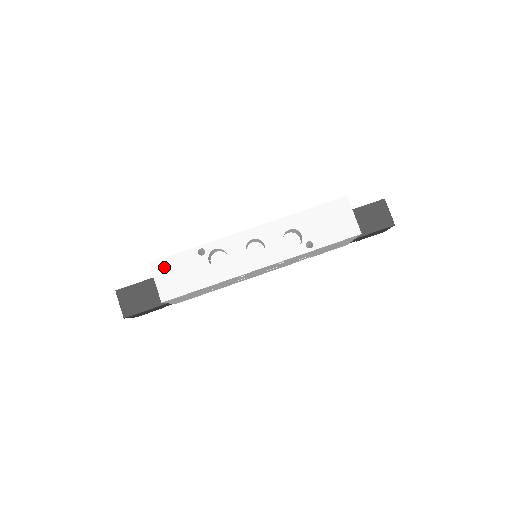
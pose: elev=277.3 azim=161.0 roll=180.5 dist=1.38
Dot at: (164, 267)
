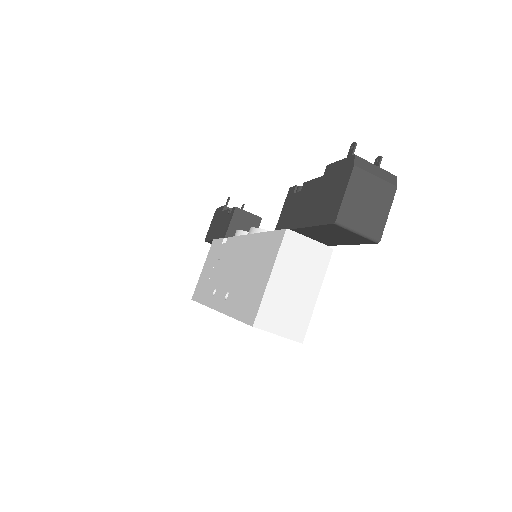
Dot at: occluded
